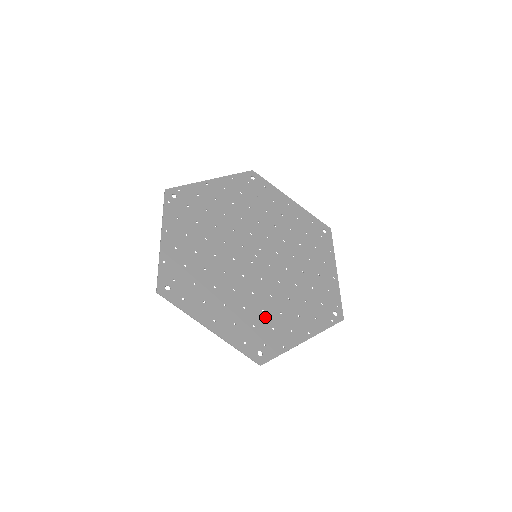
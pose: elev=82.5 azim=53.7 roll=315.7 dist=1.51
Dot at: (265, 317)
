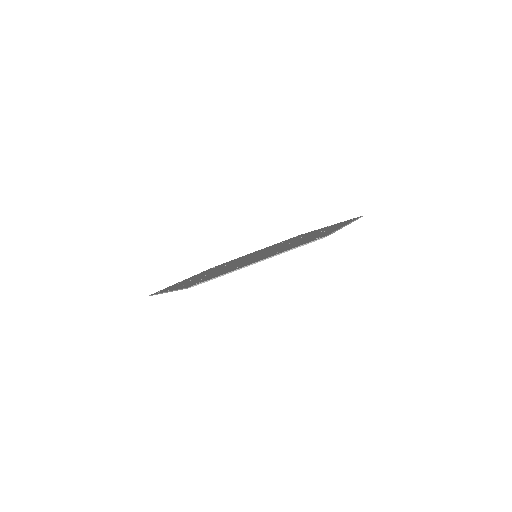
Dot at: occluded
